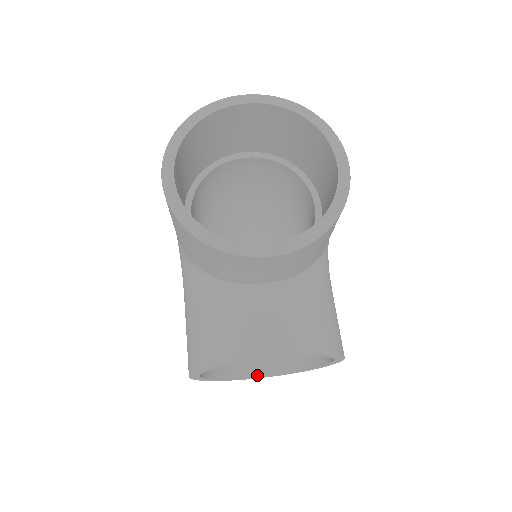
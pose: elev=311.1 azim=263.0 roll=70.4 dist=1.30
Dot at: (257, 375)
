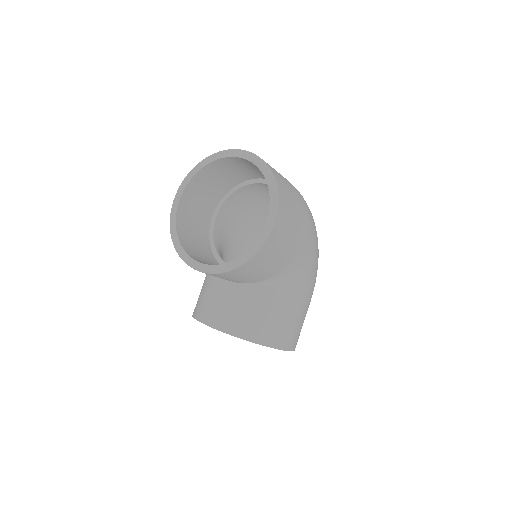
Dot at: occluded
